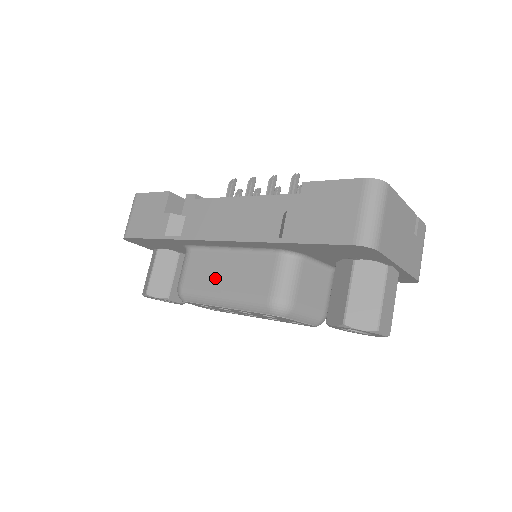
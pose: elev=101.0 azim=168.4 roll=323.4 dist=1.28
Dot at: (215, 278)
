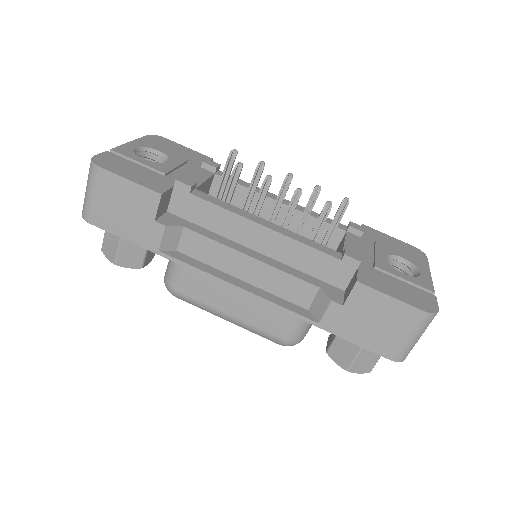
Dot at: (221, 299)
